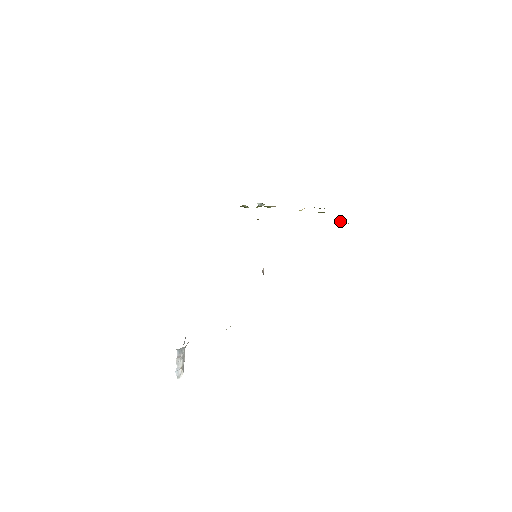
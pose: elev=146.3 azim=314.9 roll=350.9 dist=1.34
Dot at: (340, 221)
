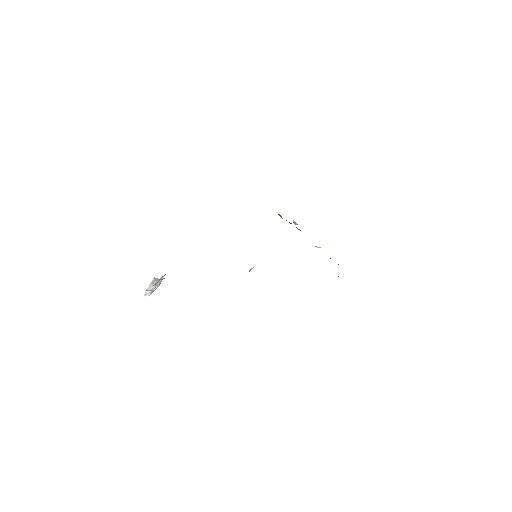
Dot at: occluded
